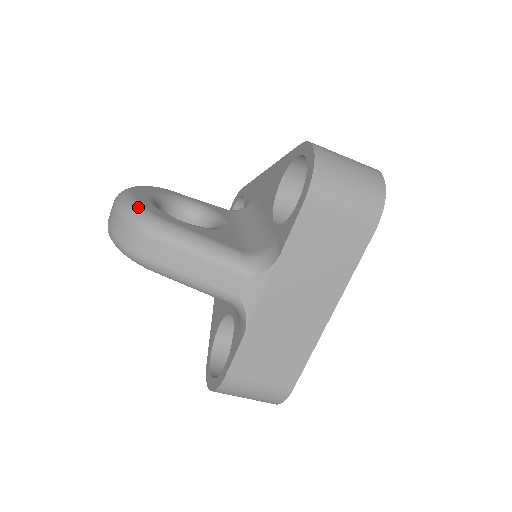
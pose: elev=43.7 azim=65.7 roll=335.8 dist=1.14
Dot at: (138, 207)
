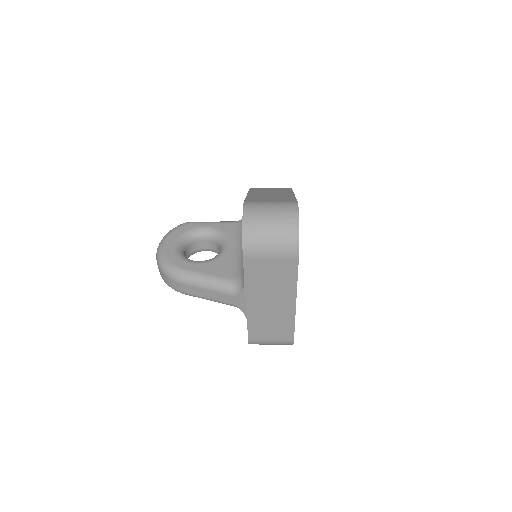
Dot at: (166, 262)
